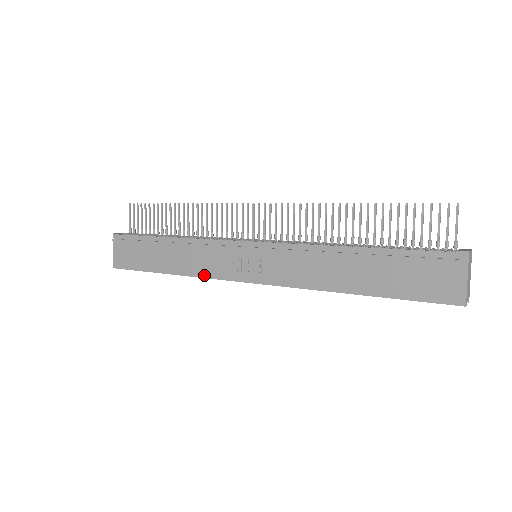
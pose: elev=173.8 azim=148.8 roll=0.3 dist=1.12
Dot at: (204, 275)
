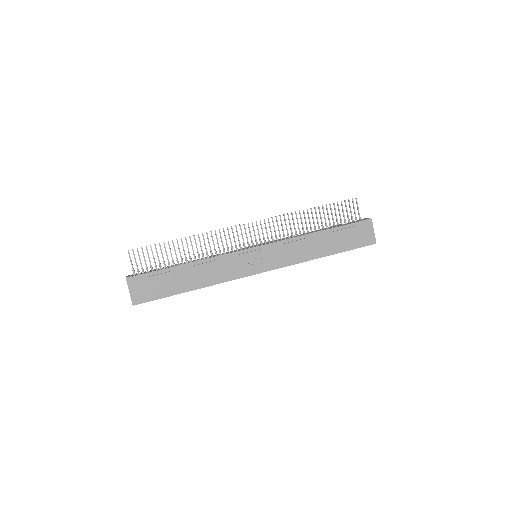
Dot at: (225, 280)
